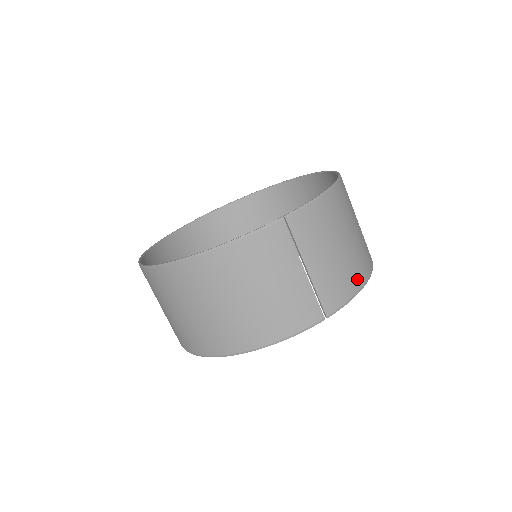
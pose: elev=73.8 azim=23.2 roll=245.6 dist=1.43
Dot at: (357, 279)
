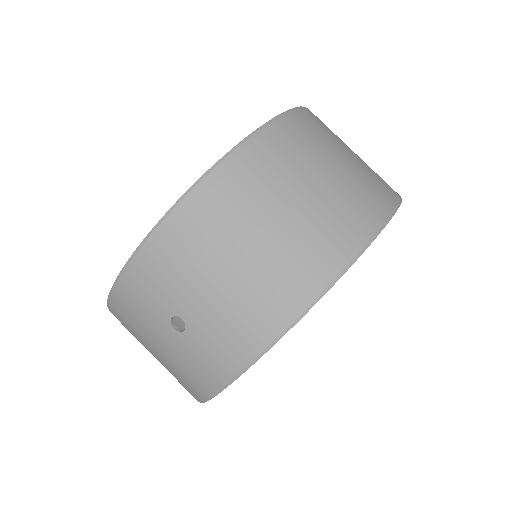
Dot at: occluded
